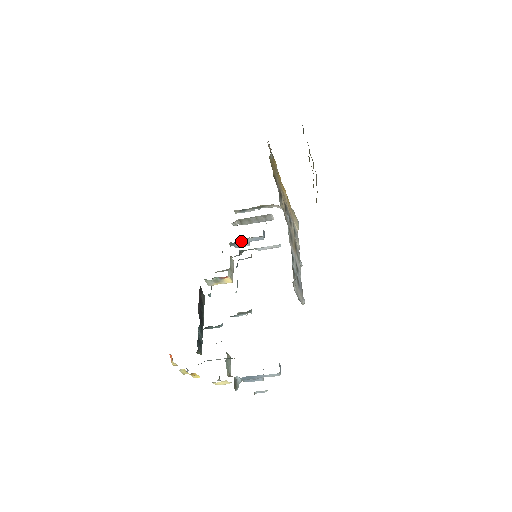
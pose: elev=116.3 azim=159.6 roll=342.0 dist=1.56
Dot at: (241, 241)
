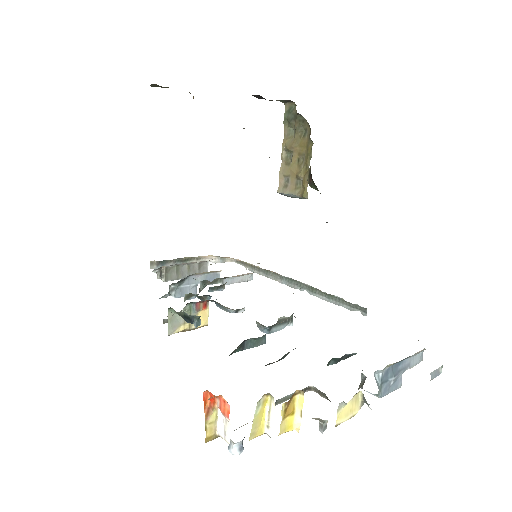
Dot at: (189, 281)
